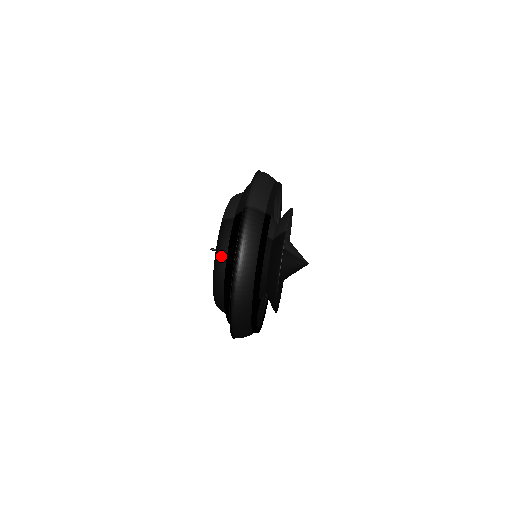
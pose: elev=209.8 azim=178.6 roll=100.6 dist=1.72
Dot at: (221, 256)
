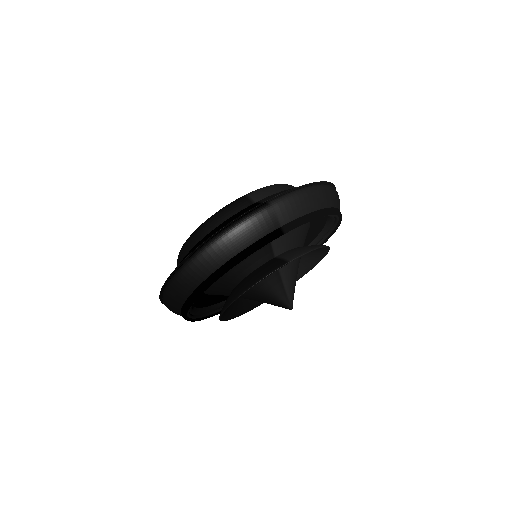
Dot at: (209, 225)
